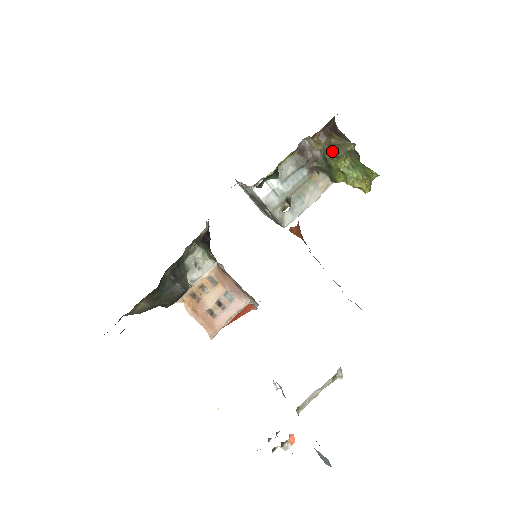
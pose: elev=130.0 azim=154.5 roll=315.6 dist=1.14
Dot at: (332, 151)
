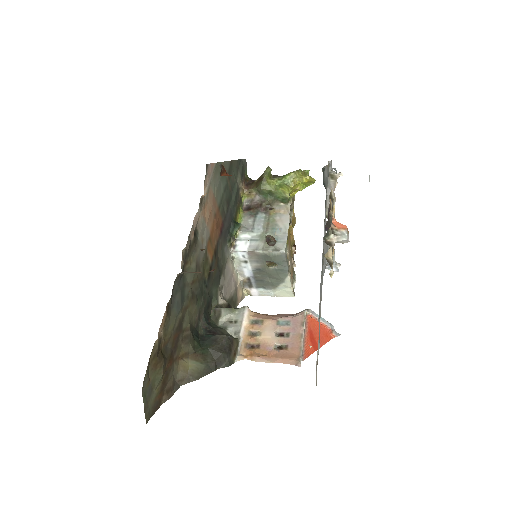
Dot at: (259, 183)
